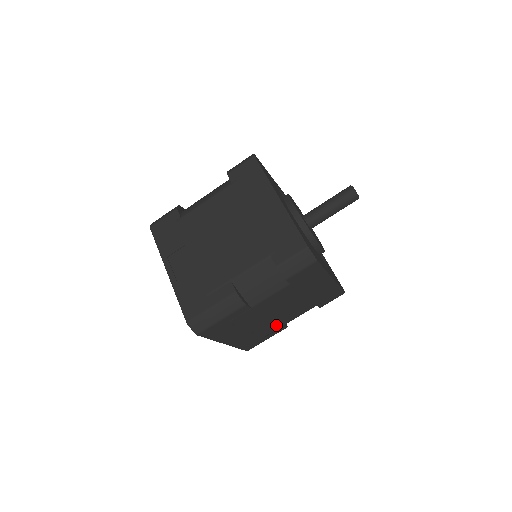
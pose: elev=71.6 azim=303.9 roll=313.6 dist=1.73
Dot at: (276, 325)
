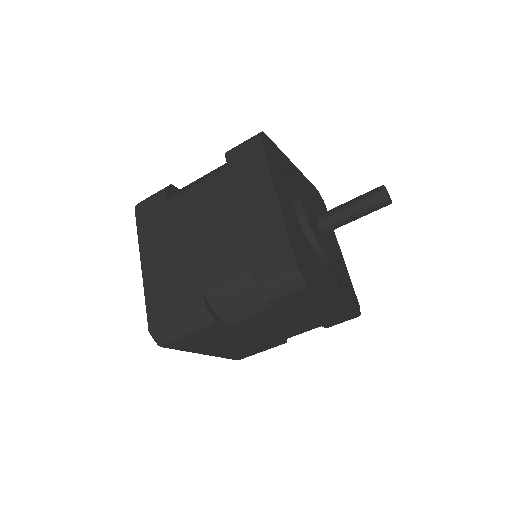
Dot at: (269, 341)
